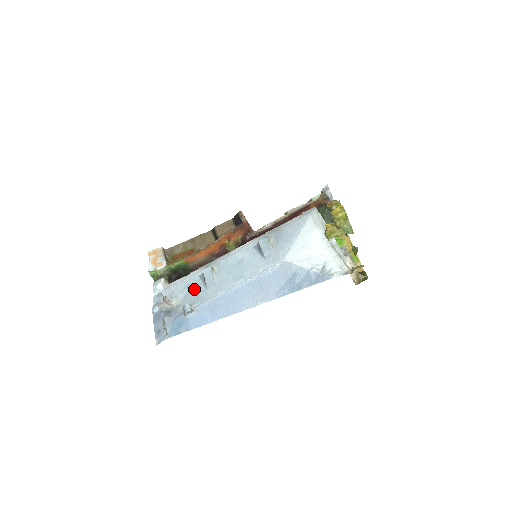
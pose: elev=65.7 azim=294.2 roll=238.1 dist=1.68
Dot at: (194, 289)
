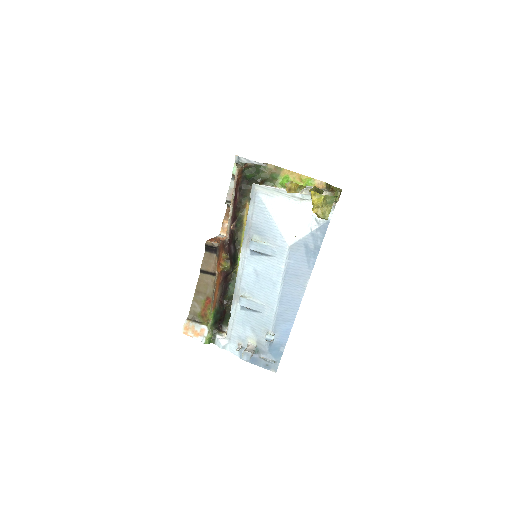
Dot at: (252, 321)
